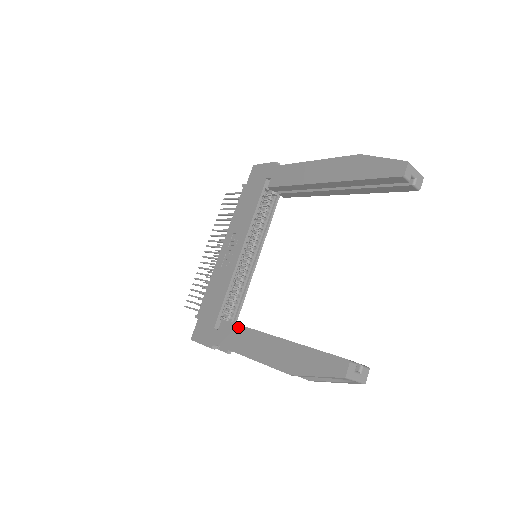
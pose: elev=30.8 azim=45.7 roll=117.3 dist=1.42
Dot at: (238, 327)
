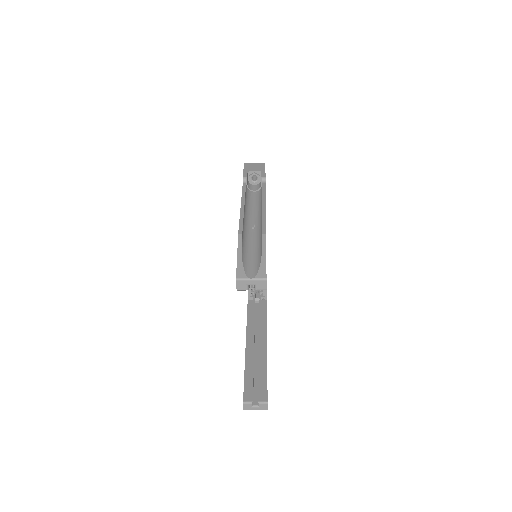
Dot at: (247, 317)
